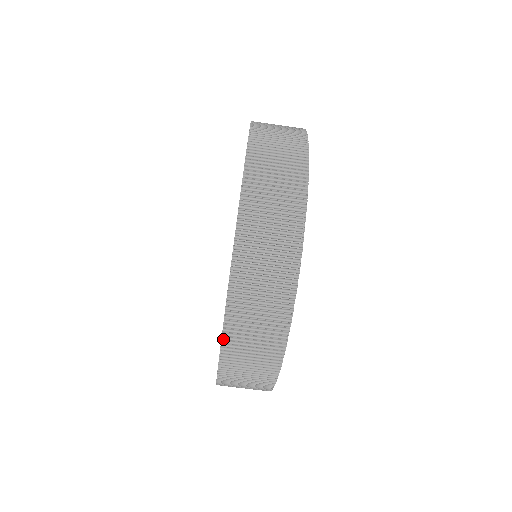
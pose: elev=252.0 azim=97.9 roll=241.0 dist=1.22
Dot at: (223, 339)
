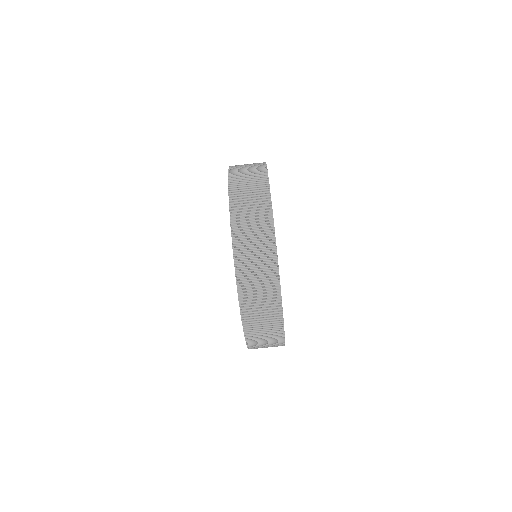
Dot at: (238, 289)
